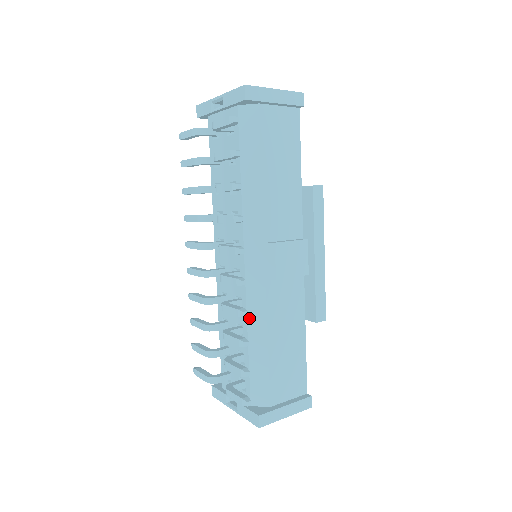
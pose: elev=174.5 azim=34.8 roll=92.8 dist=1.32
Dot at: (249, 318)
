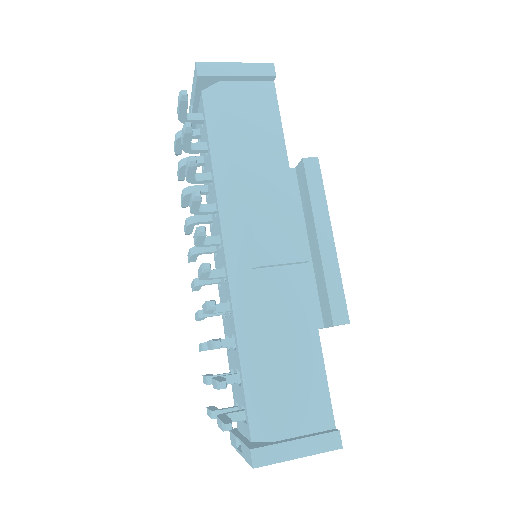
Dot at: (236, 321)
